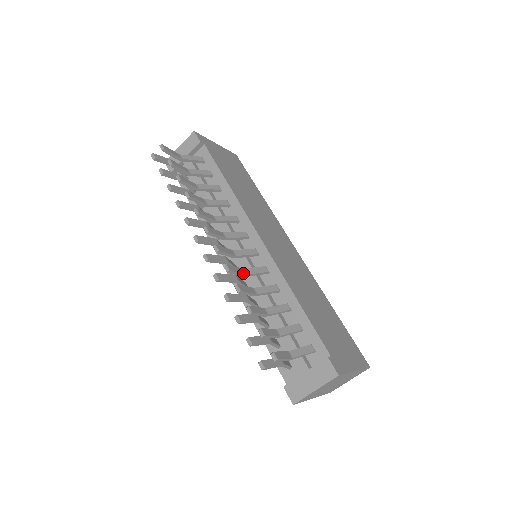
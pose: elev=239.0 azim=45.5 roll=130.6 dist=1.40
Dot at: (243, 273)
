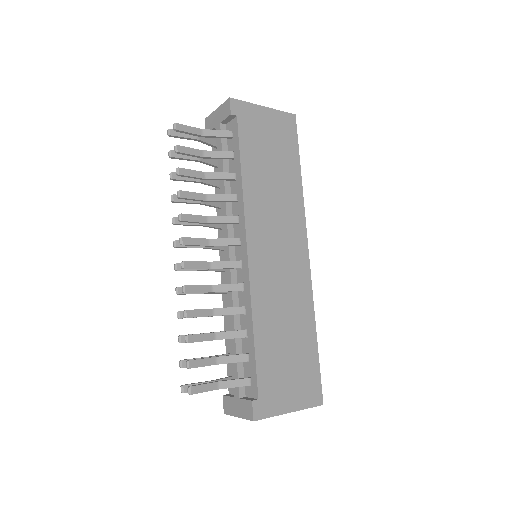
Dot at: (208, 291)
